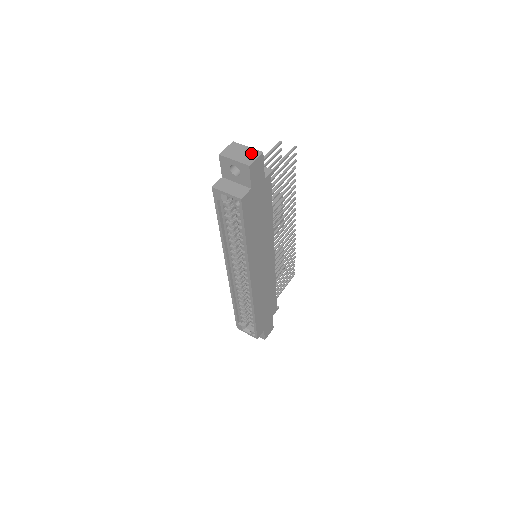
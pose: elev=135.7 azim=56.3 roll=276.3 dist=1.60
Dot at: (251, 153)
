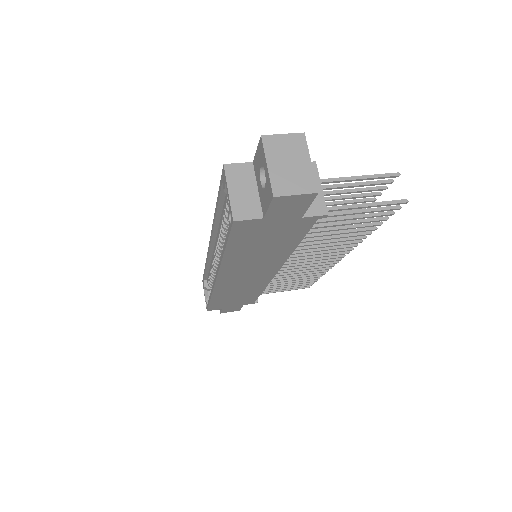
Dot at: (301, 178)
